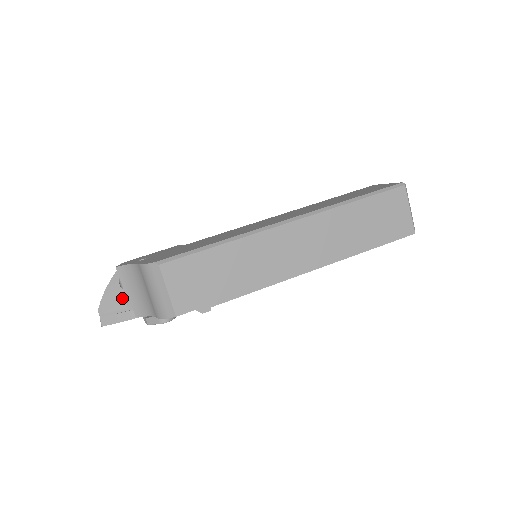
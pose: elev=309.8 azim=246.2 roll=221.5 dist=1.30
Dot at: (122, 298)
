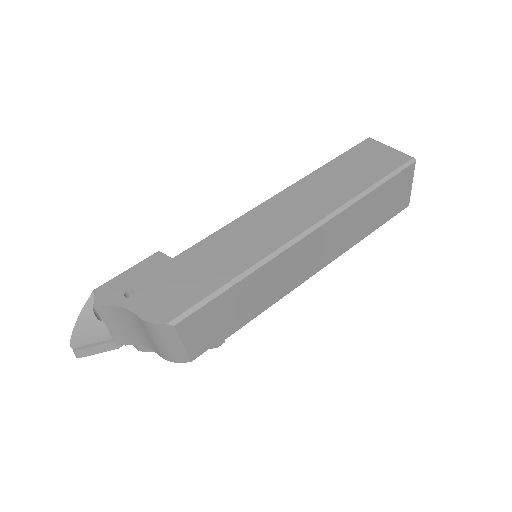
Dot at: (102, 330)
